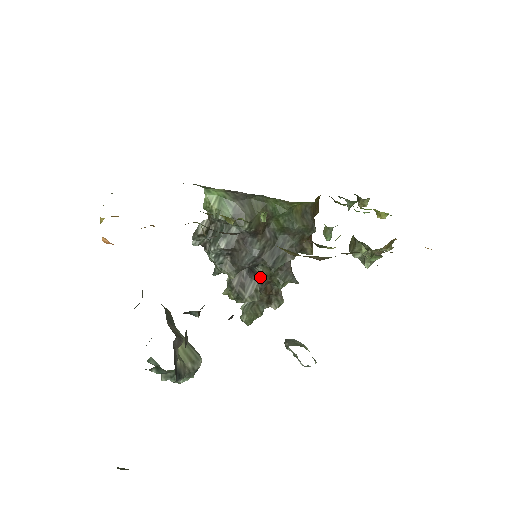
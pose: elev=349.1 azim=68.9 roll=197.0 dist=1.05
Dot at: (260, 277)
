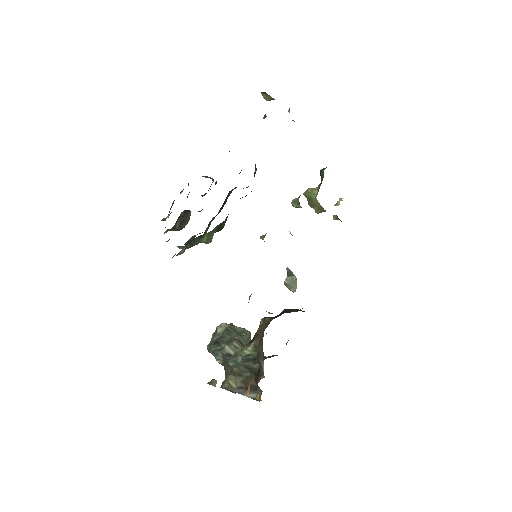
Dot at: occluded
